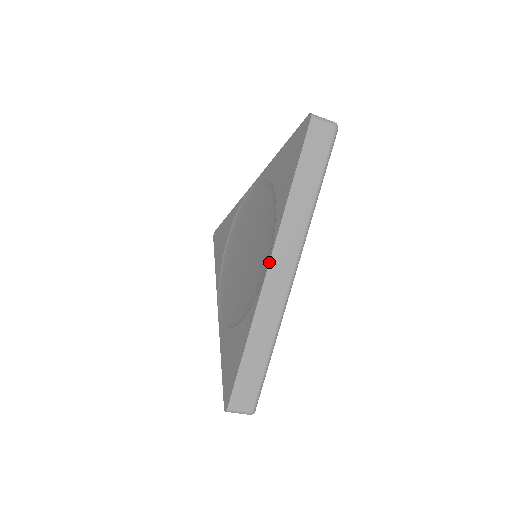
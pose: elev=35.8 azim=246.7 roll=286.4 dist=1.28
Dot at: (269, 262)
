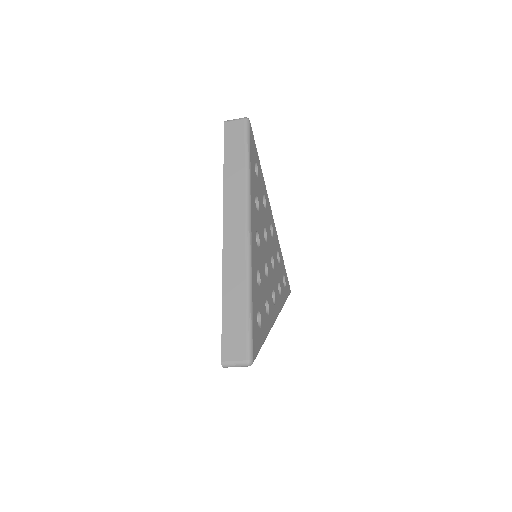
Dot at: (223, 225)
